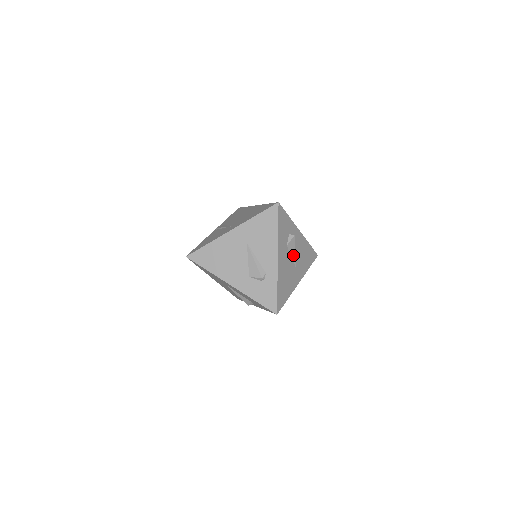
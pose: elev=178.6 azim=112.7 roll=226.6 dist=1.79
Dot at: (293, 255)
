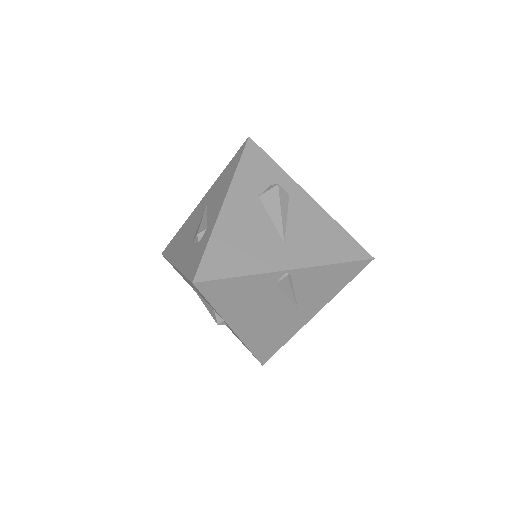
Dot at: (275, 217)
